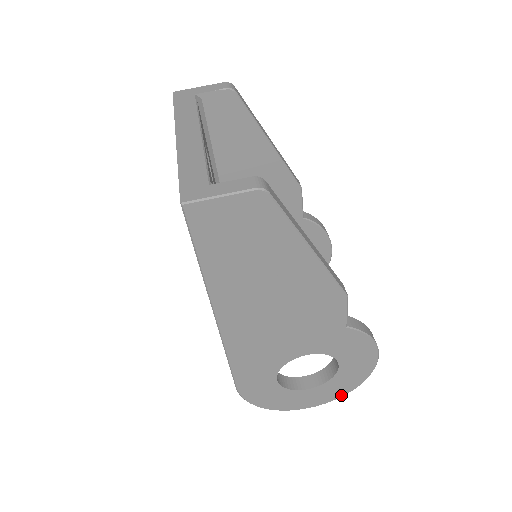
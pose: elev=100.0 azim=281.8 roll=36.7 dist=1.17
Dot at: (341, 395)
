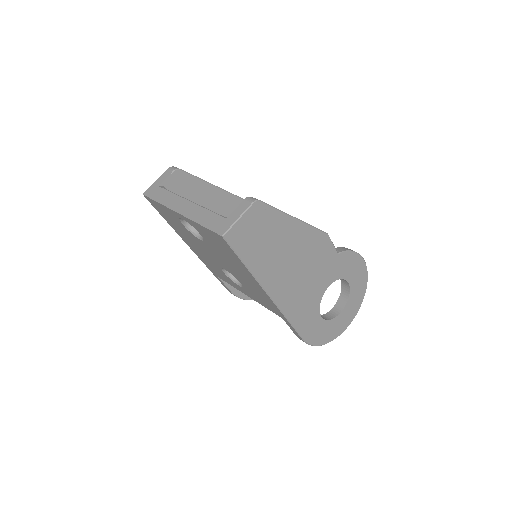
Dot at: (361, 303)
